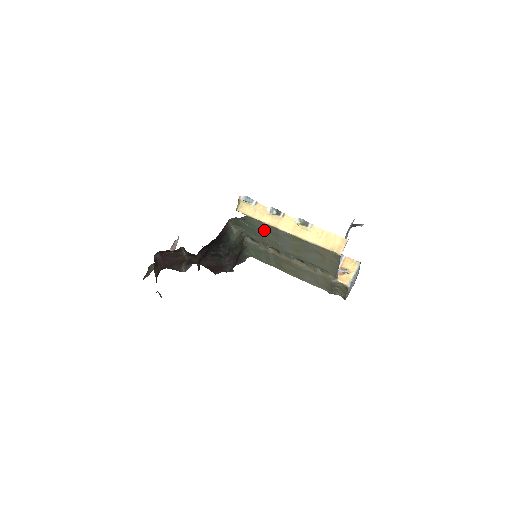
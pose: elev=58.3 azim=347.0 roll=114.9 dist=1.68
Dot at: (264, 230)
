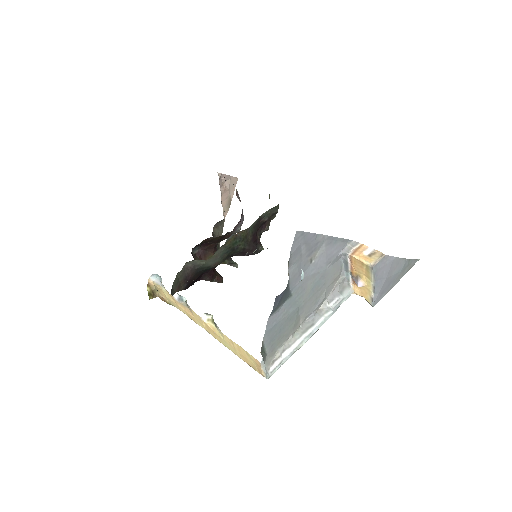
Dot at: occluded
